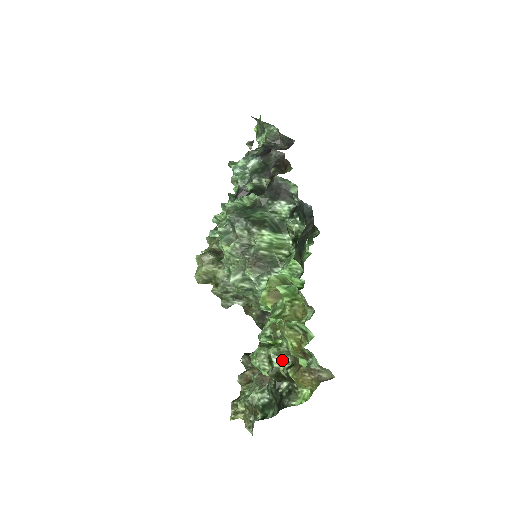
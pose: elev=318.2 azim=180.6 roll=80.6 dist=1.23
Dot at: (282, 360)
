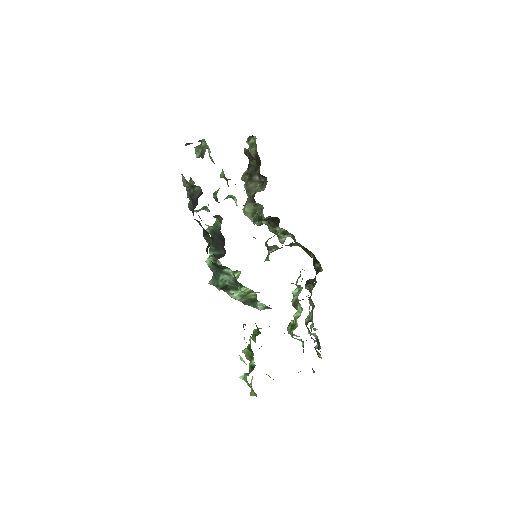
Dot at: (300, 339)
